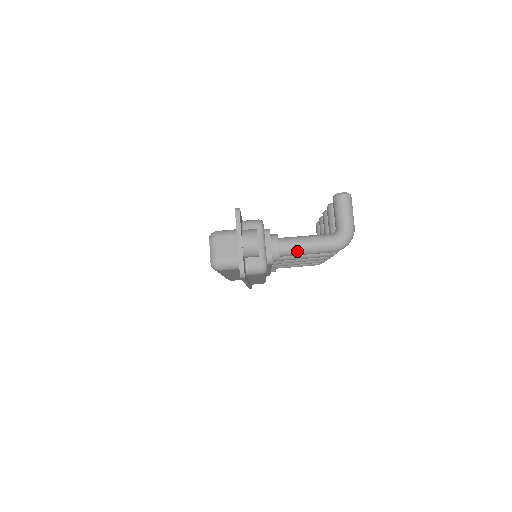
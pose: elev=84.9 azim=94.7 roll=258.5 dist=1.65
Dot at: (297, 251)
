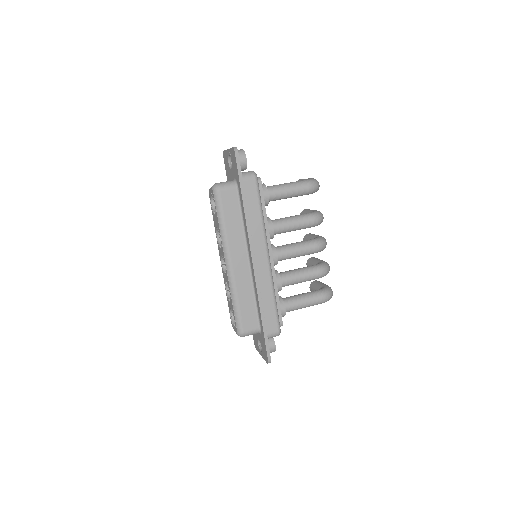
Dot at: (279, 187)
